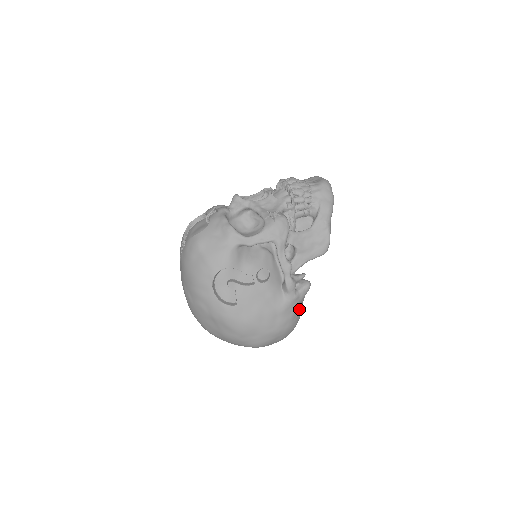
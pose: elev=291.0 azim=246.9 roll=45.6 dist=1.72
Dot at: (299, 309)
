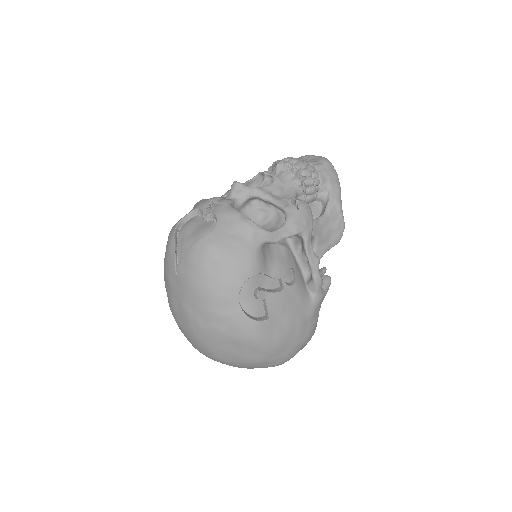
Dot at: occluded
